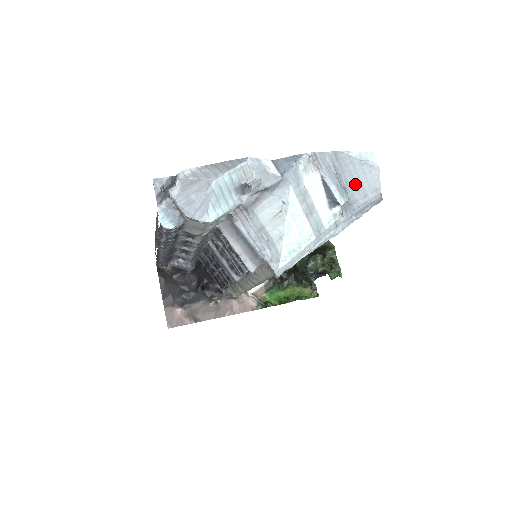
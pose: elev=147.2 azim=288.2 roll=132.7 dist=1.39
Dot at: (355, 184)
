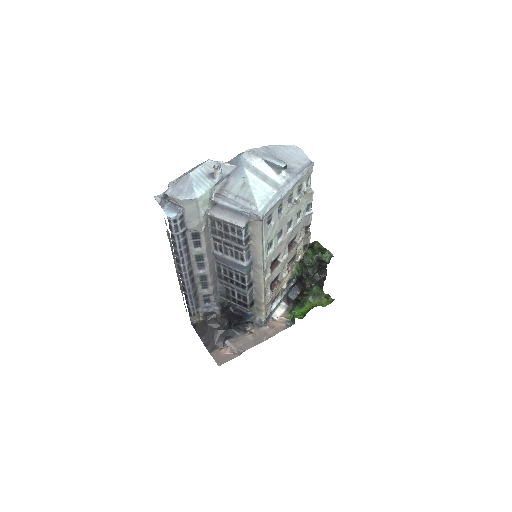
Dot at: (289, 159)
